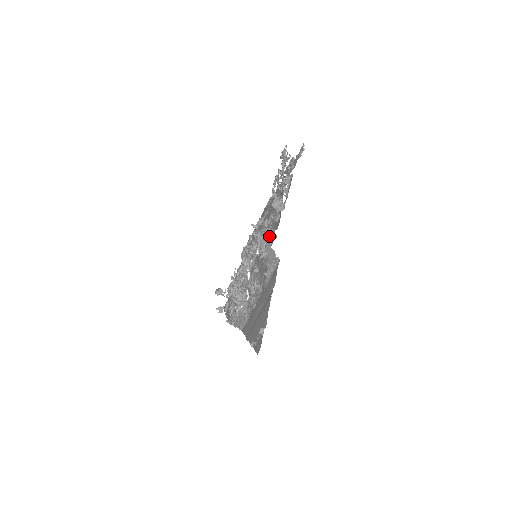
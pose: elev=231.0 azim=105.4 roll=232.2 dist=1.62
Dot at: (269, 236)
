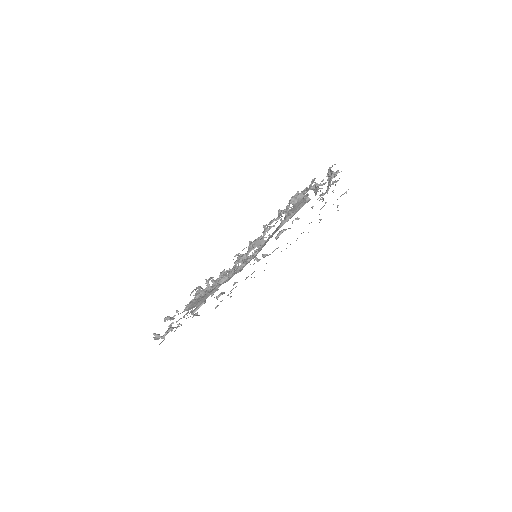
Dot at: occluded
